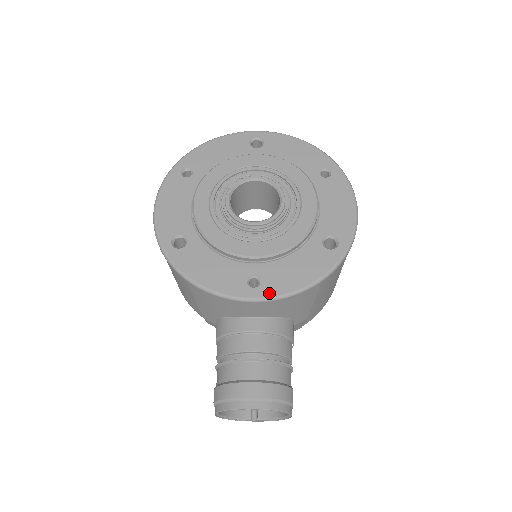
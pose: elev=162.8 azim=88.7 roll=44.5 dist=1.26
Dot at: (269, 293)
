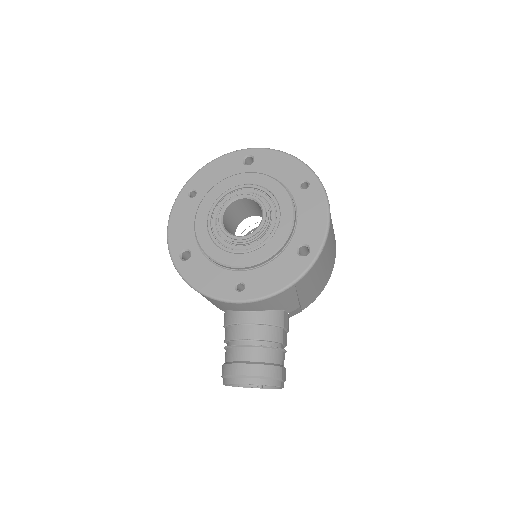
Dot at: (251, 296)
